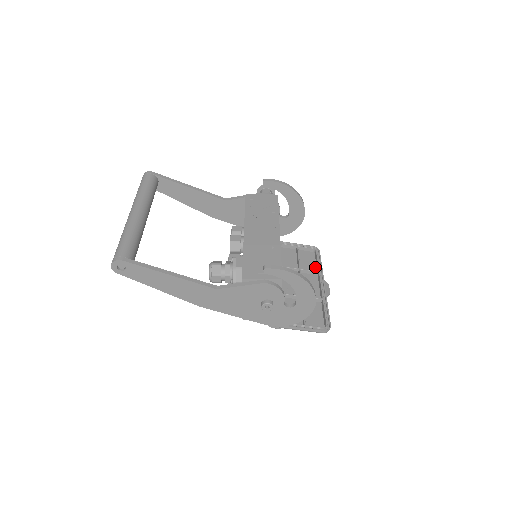
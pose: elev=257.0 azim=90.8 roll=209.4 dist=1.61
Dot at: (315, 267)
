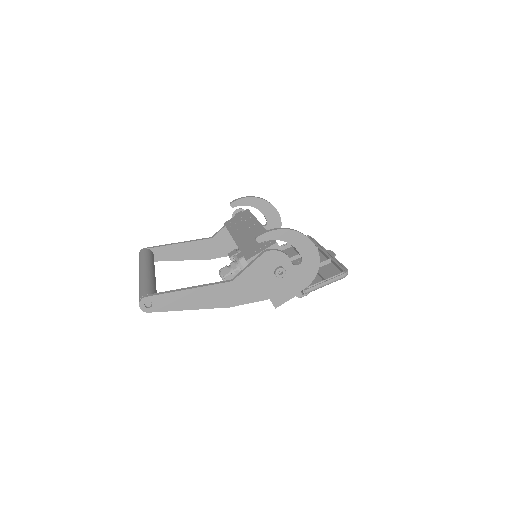
Dot at: occluded
